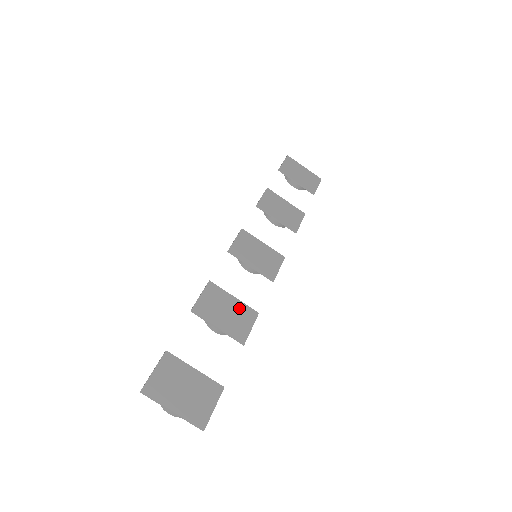
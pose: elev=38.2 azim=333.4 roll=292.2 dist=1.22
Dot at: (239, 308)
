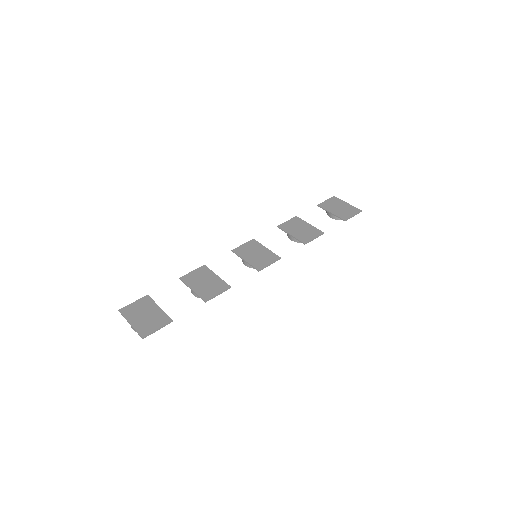
Dot at: (216, 282)
